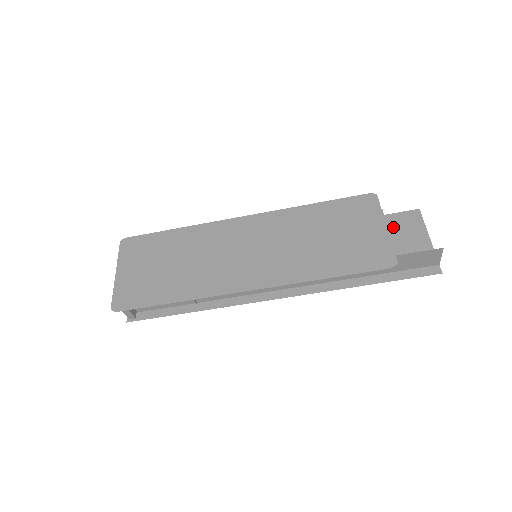
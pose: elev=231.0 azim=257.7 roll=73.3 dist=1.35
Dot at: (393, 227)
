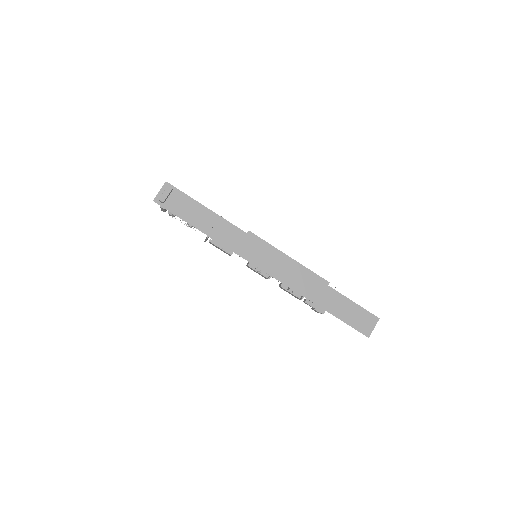
Dot at: occluded
